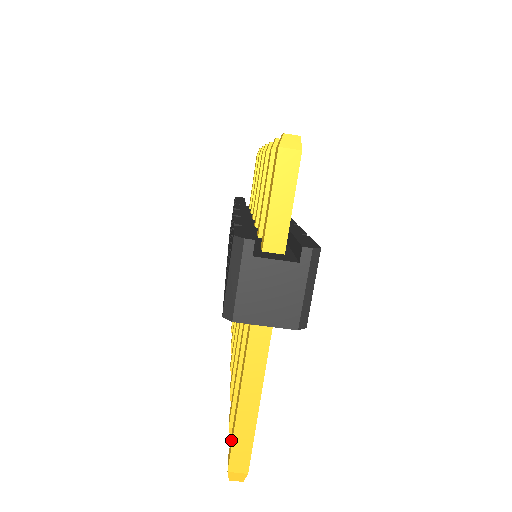
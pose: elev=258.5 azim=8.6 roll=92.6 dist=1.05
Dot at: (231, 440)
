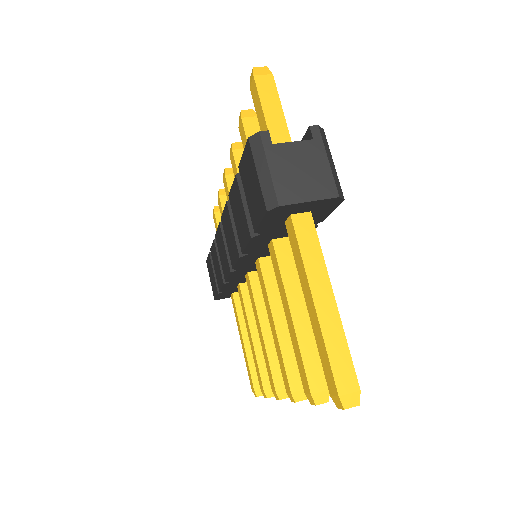
Dot at: (325, 363)
